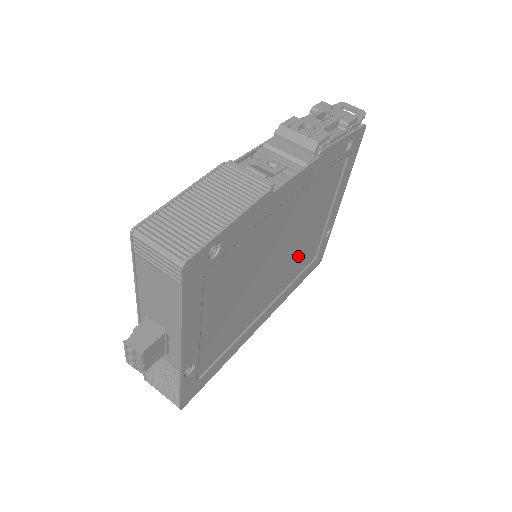
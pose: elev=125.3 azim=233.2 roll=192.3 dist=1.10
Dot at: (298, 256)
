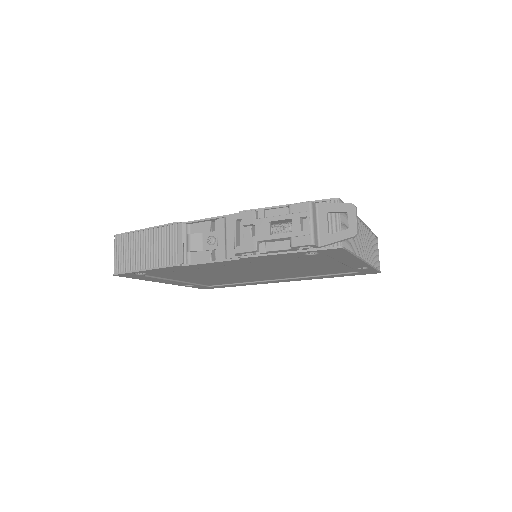
Dot at: (306, 271)
